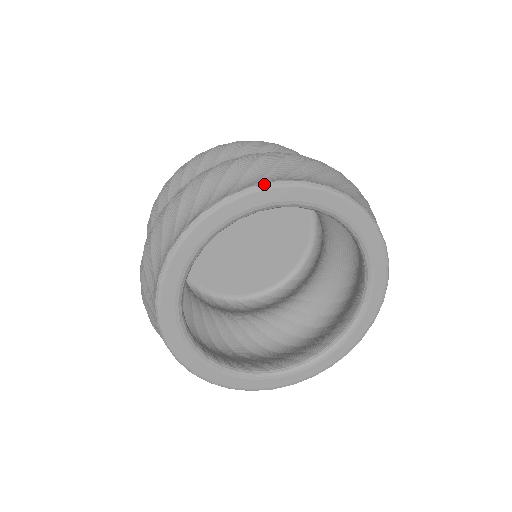
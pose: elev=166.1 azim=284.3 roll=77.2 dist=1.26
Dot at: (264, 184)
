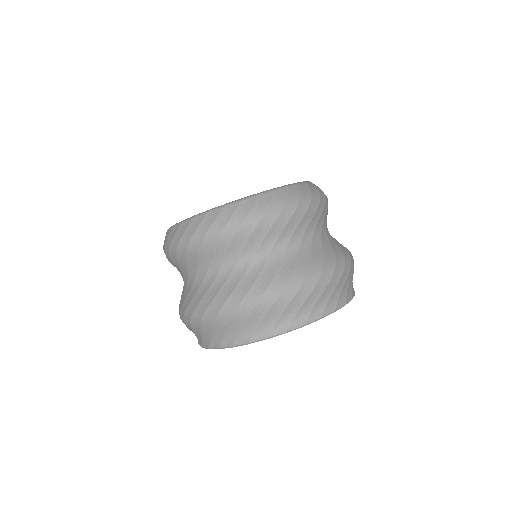
Dot at: (277, 335)
